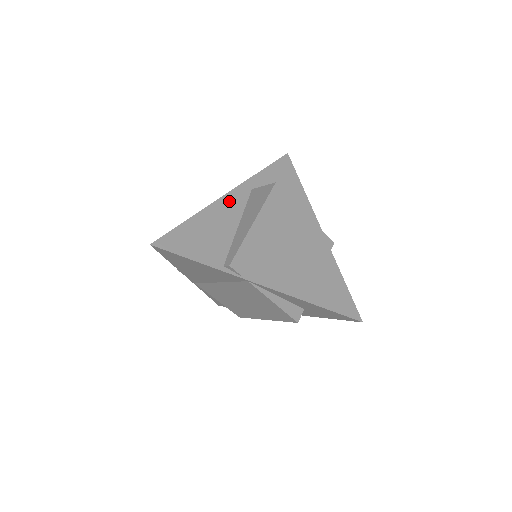
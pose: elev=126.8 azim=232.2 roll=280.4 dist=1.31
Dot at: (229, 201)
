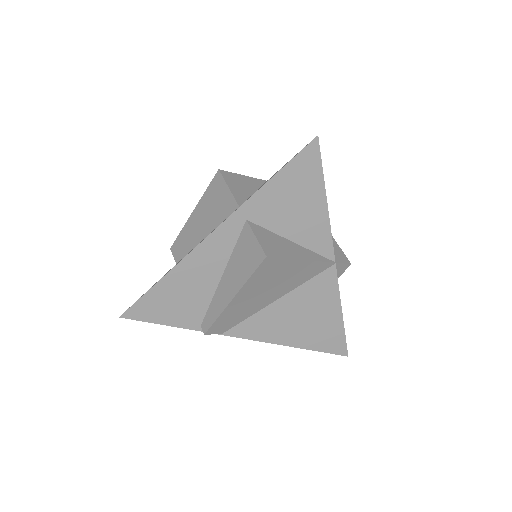
Dot at: (212, 245)
